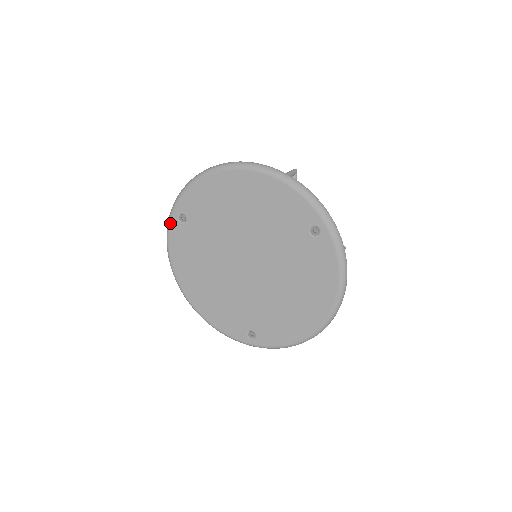
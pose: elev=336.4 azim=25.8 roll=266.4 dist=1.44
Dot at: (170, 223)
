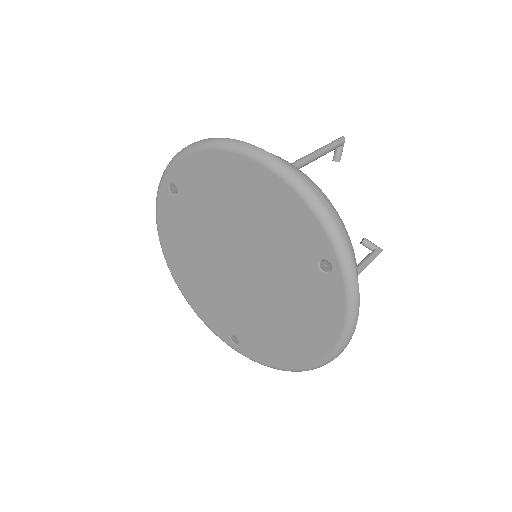
Dot at: (160, 189)
